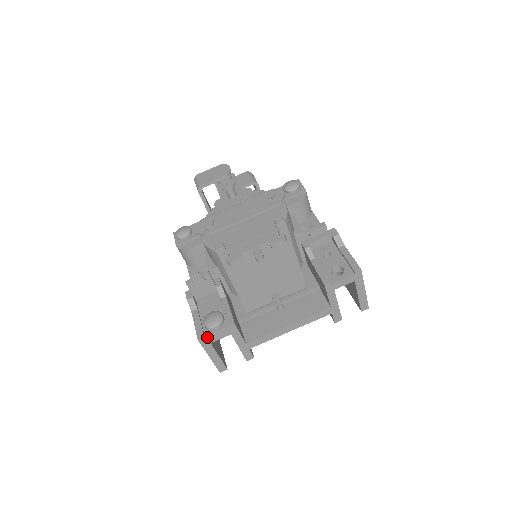
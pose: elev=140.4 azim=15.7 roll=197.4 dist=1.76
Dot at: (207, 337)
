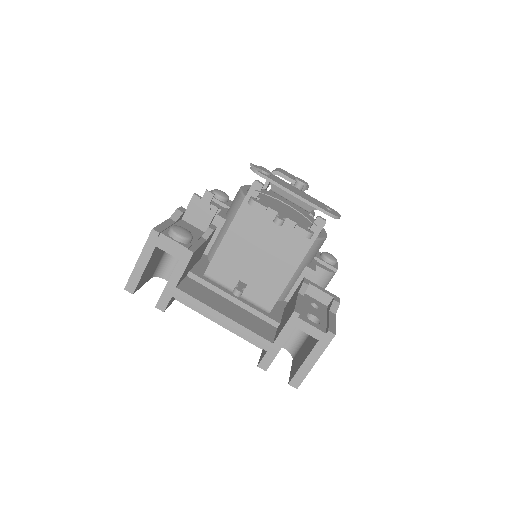
Dot at: (161, 236)
